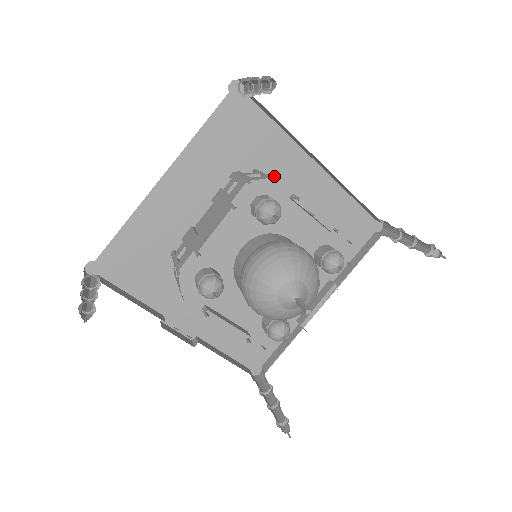
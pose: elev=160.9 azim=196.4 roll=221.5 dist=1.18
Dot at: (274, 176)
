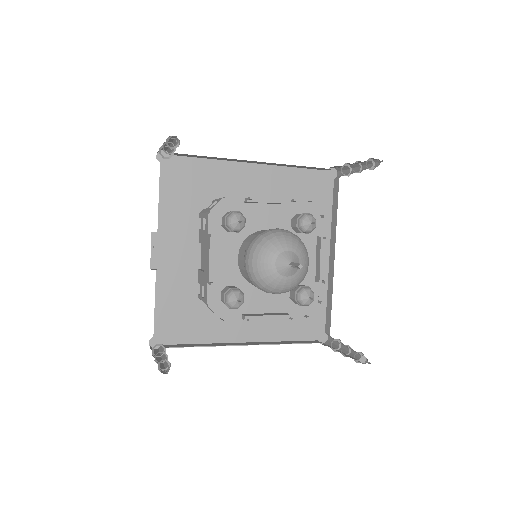
Dot at: occluded
